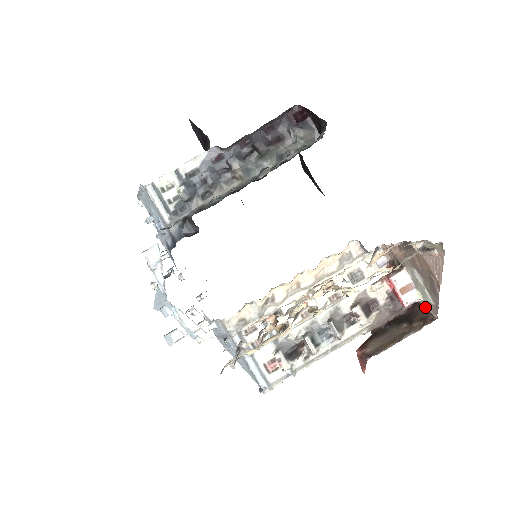
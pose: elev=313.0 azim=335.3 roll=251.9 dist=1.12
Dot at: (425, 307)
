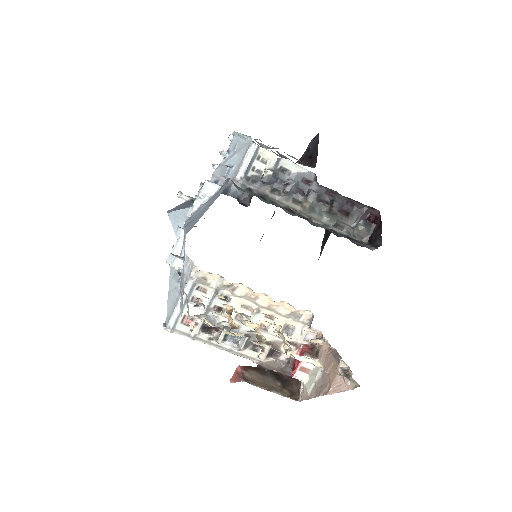
Dot at: (301, 389)
